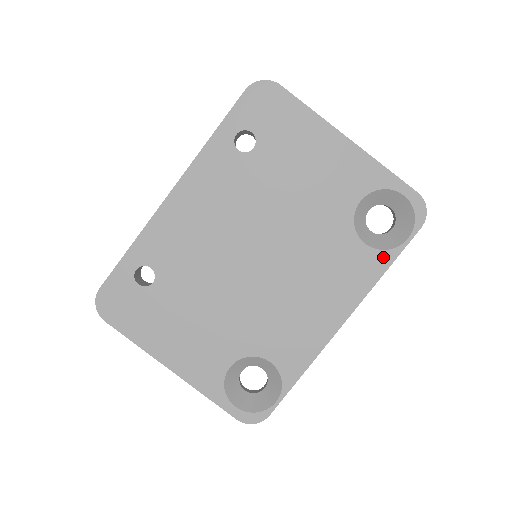
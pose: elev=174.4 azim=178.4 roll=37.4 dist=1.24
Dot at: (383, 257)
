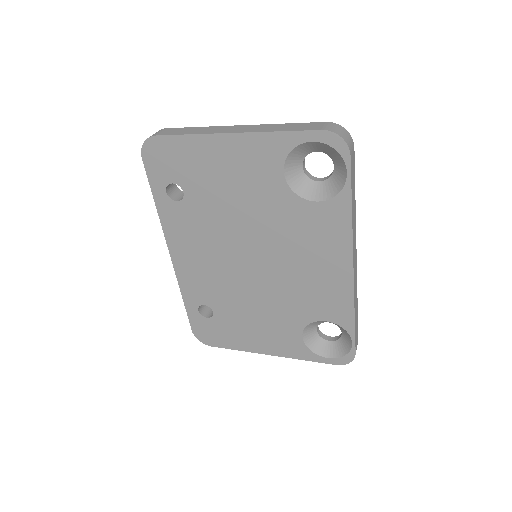
Dot at: (340, 202)
